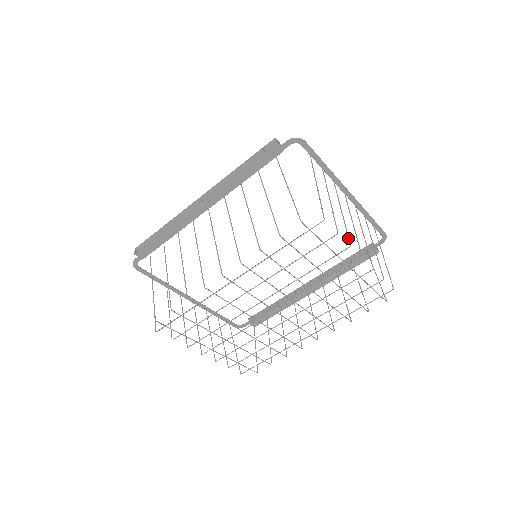
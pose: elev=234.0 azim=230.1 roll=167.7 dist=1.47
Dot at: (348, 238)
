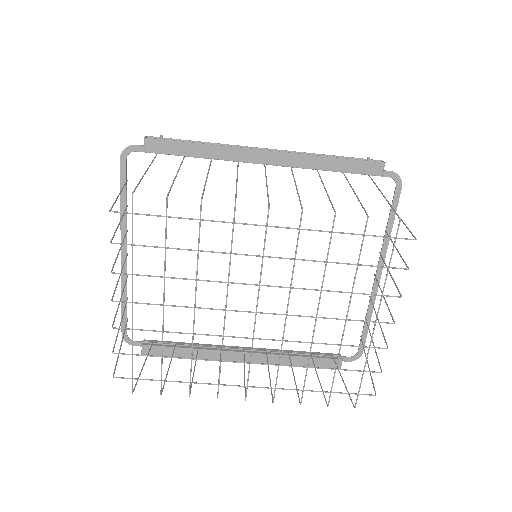
Dot at: occluded
